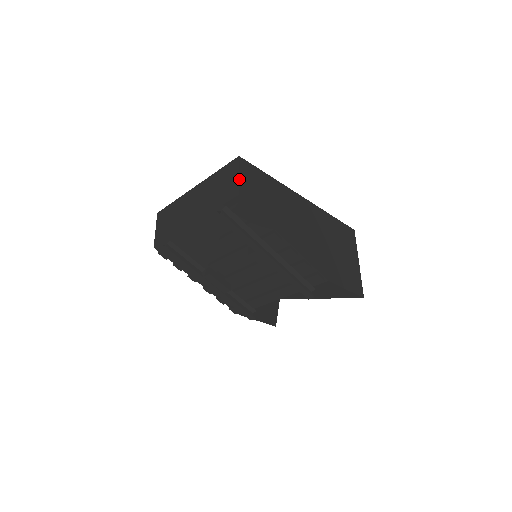
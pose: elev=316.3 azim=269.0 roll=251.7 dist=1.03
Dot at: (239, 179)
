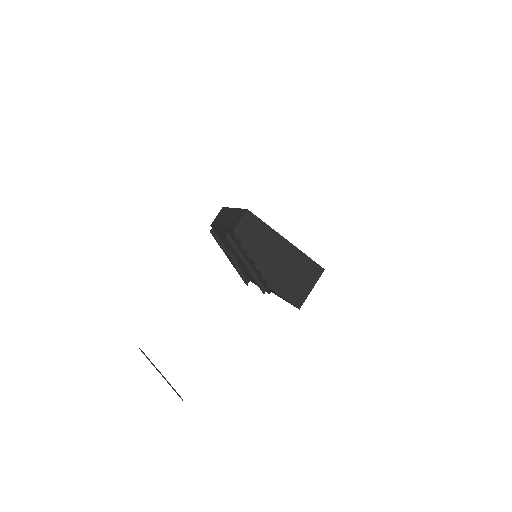
Dot at: (239, 222)
